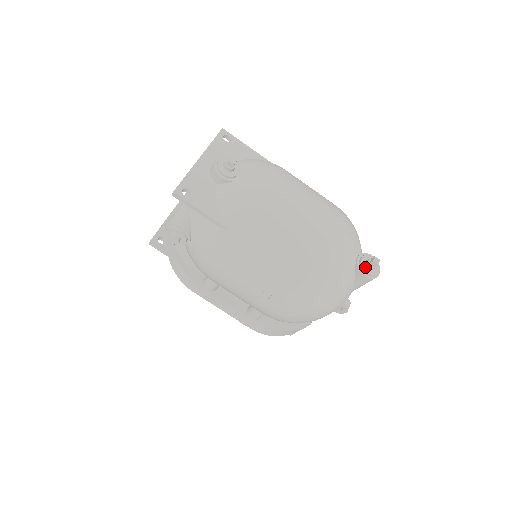
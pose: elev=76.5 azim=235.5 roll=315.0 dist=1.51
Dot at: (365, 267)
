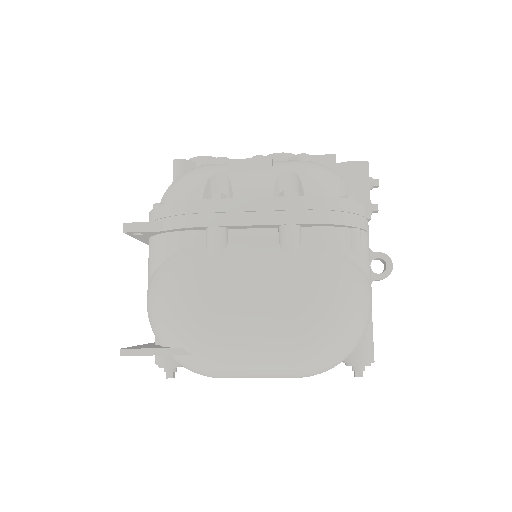
Dot at: occluded
